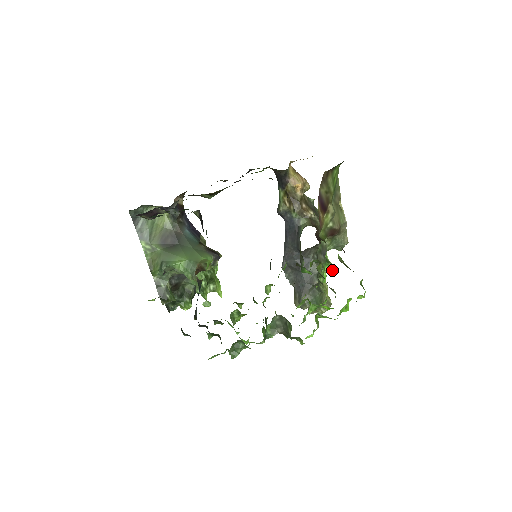
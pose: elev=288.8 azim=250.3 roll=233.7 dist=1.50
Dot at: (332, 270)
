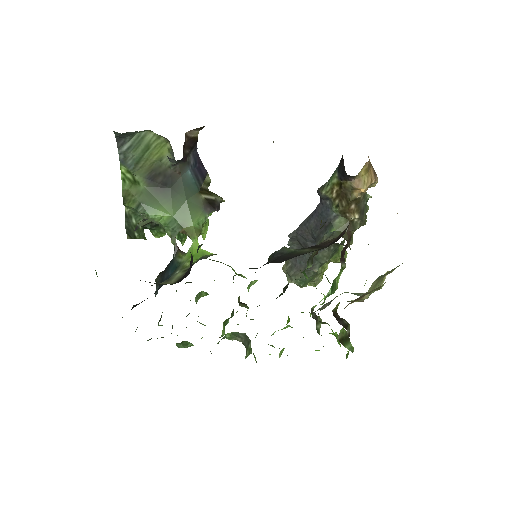
Dot at: occluded
